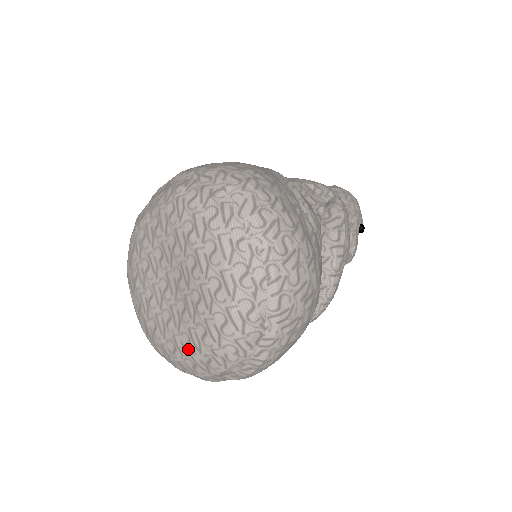
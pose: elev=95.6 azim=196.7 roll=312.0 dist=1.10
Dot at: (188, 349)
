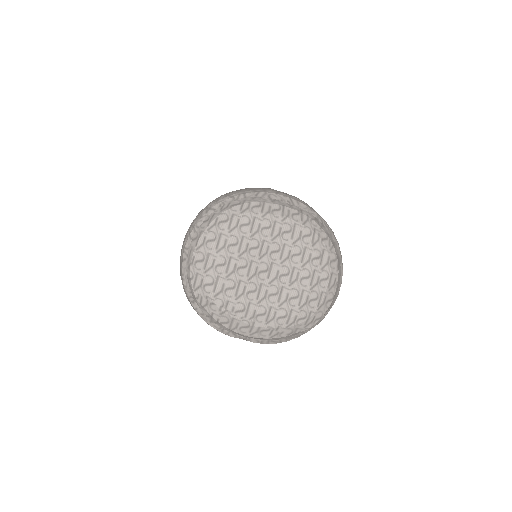
Dot at: (257, 317)
